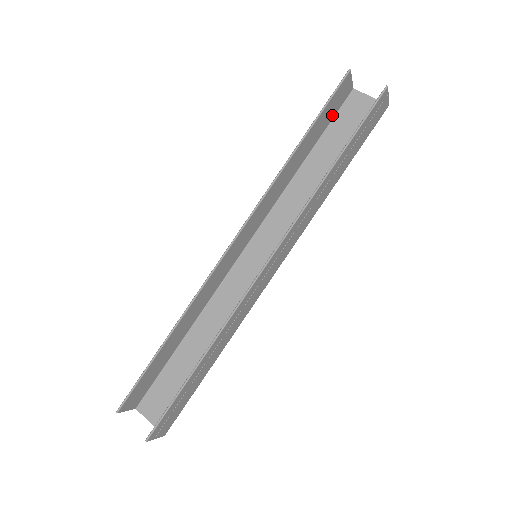
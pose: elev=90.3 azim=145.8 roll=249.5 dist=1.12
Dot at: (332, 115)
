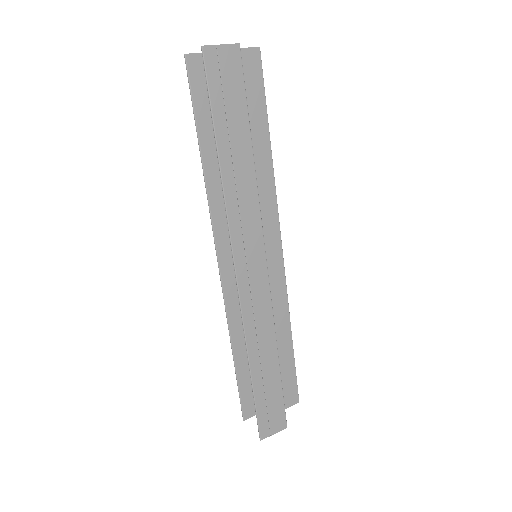
Dot at: occluded
